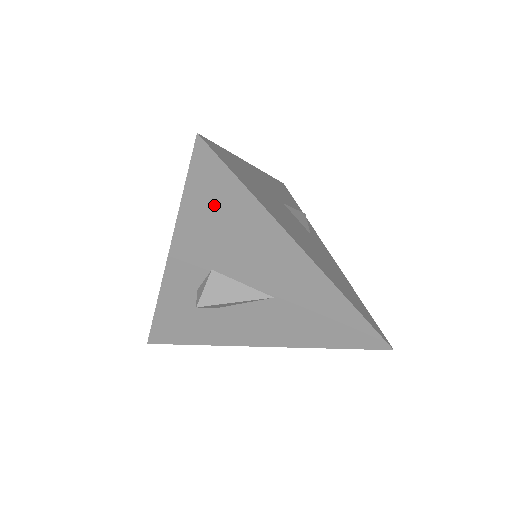
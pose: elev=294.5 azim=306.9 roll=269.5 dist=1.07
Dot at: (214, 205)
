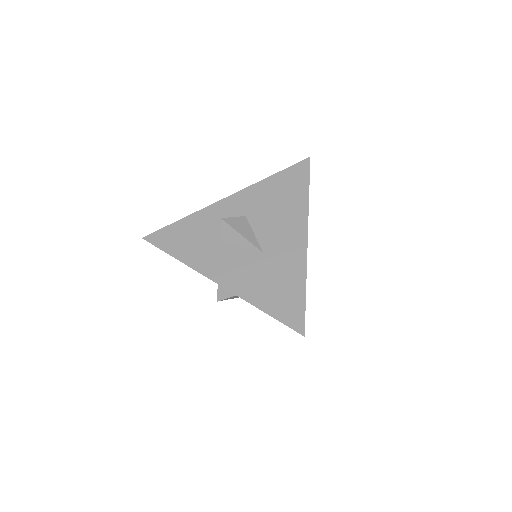
Dot at: (285, 187)
